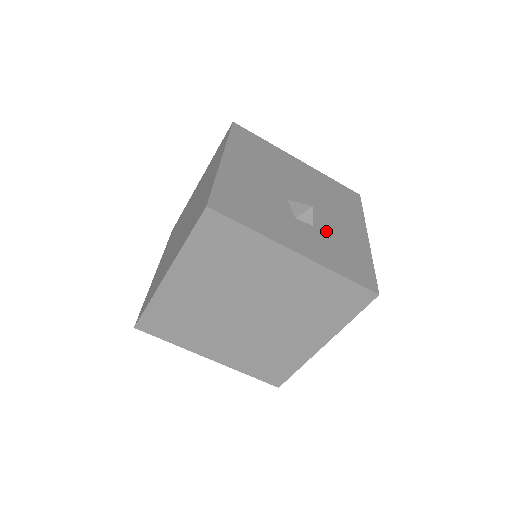
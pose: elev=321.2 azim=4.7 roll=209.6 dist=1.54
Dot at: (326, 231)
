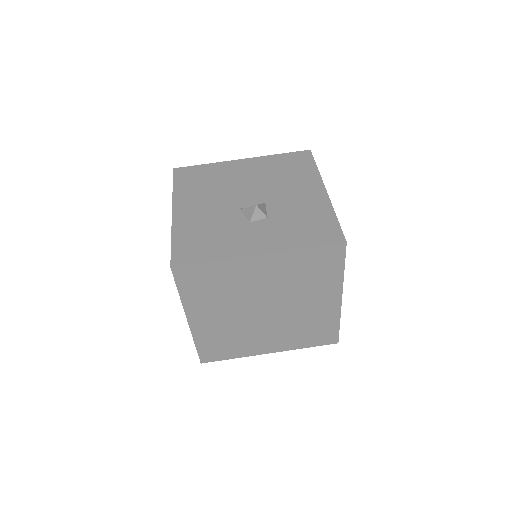
Dot at: (282, 214)
